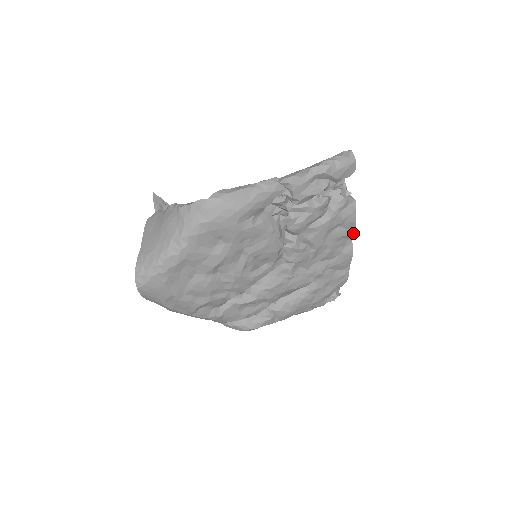
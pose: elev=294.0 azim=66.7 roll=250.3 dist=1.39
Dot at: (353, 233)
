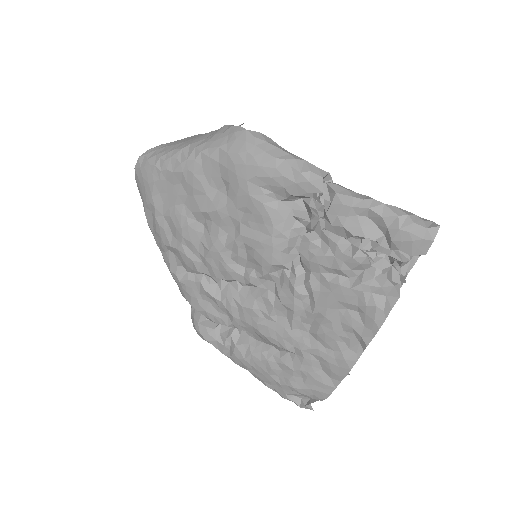
Dot at: (369, 340)
